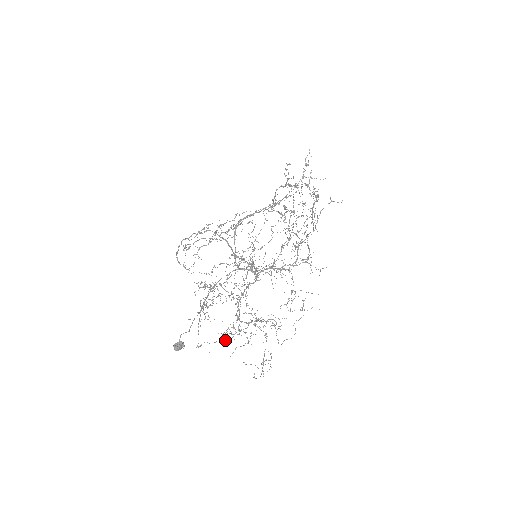
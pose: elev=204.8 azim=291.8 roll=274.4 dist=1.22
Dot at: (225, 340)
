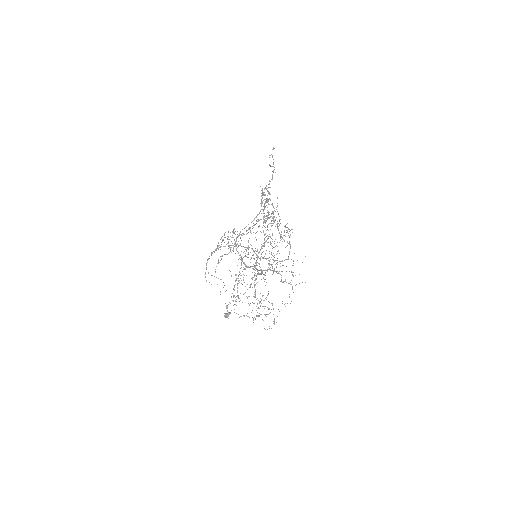
Dot at: occluded
